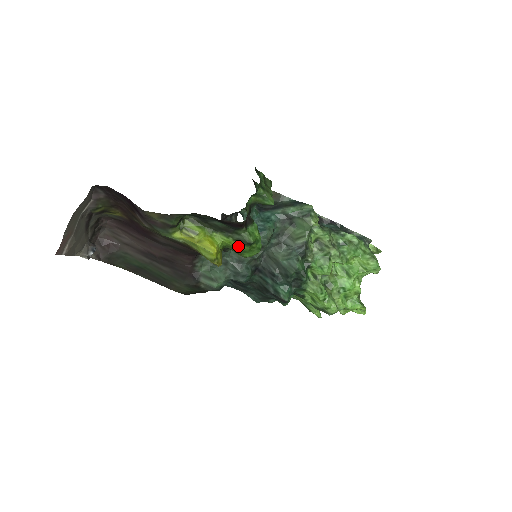
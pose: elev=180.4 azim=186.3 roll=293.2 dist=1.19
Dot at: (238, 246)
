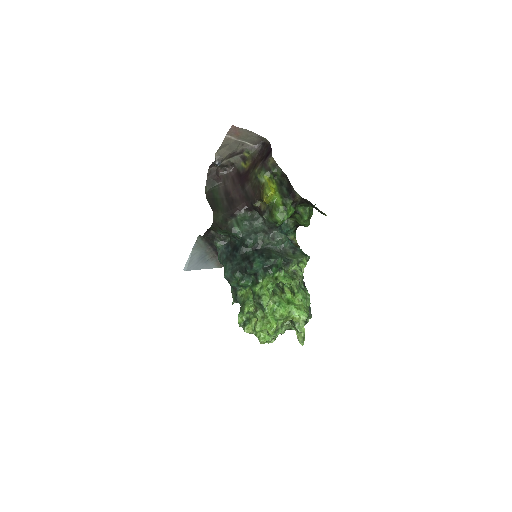
Dot at: (280, 205)
